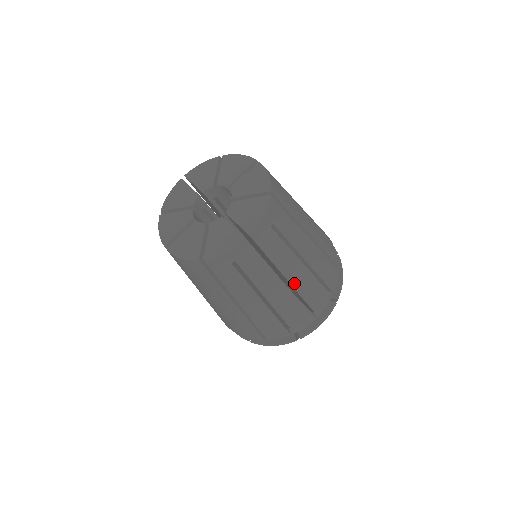
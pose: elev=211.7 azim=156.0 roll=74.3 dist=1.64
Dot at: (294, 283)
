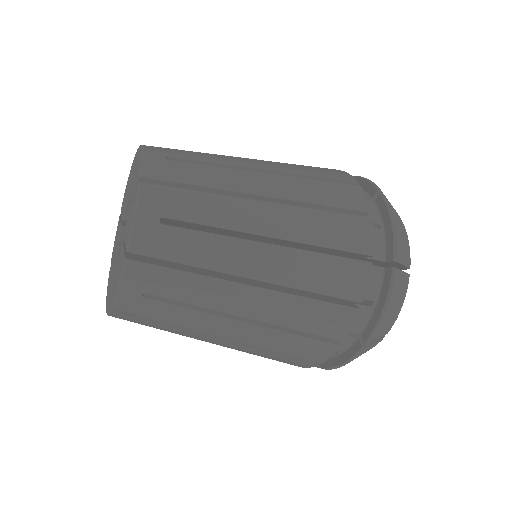
Dot at: (278, 195)
